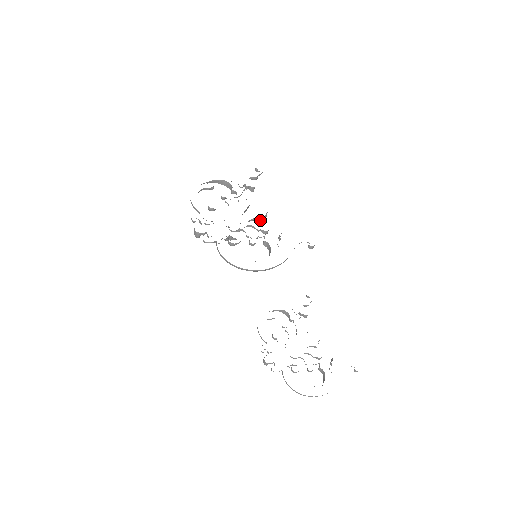
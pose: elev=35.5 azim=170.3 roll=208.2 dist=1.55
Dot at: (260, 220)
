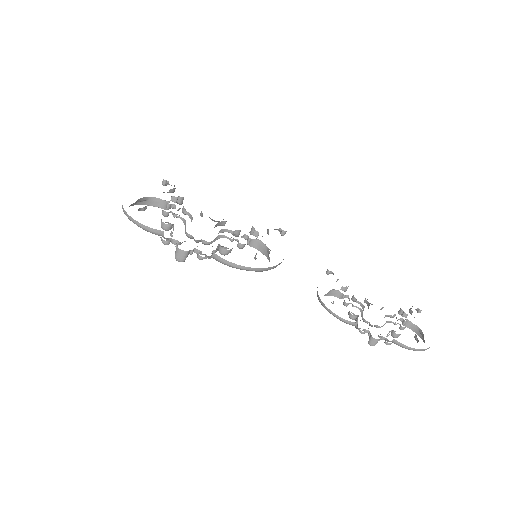
Dot at: (222, 224)
